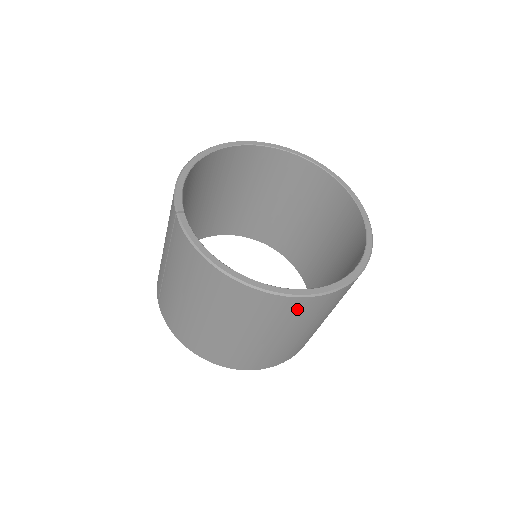
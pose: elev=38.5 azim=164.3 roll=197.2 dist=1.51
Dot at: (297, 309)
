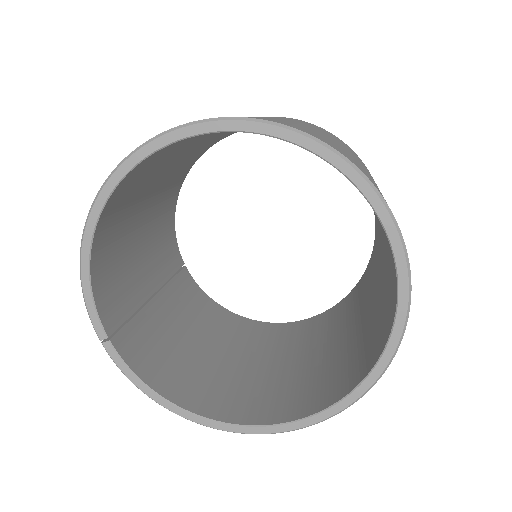
Dot at: occluded
